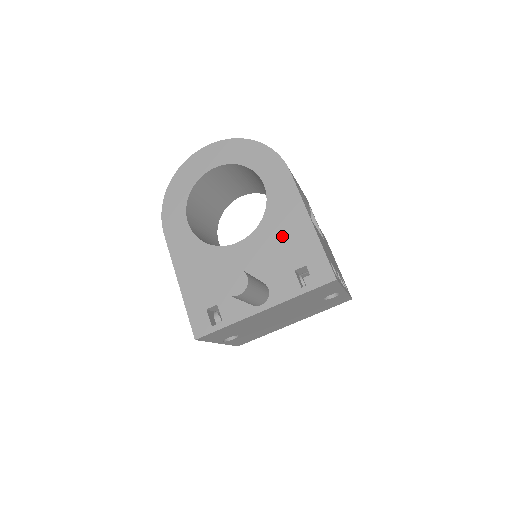
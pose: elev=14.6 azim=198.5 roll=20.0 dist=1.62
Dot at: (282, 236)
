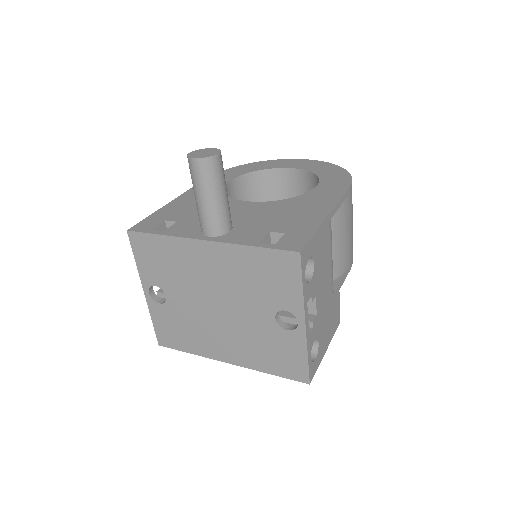
Dot at: (290, 211)
